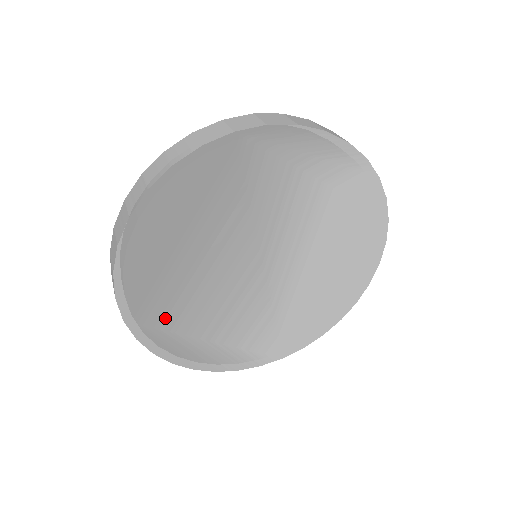
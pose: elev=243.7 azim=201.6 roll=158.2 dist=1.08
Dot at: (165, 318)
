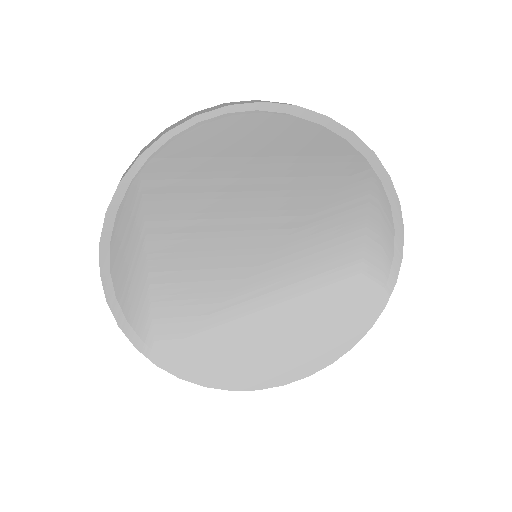
Dot at: (160, 199)
